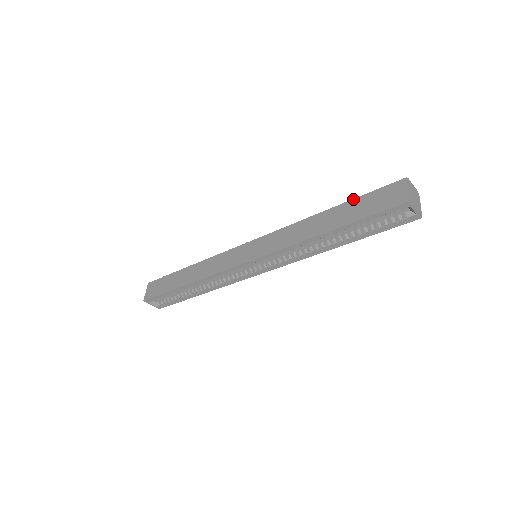
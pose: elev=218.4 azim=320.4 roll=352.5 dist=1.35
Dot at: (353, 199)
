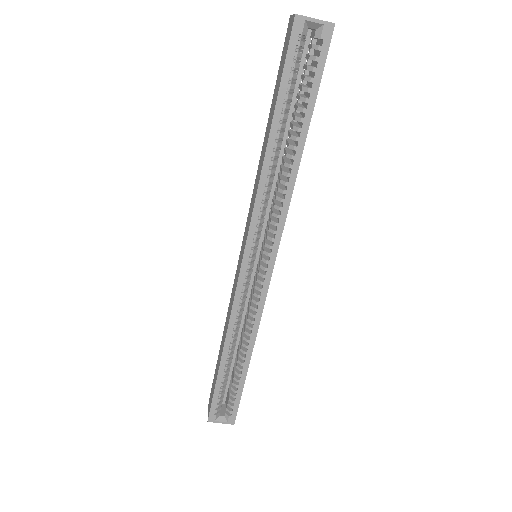
Dot at: occluded
